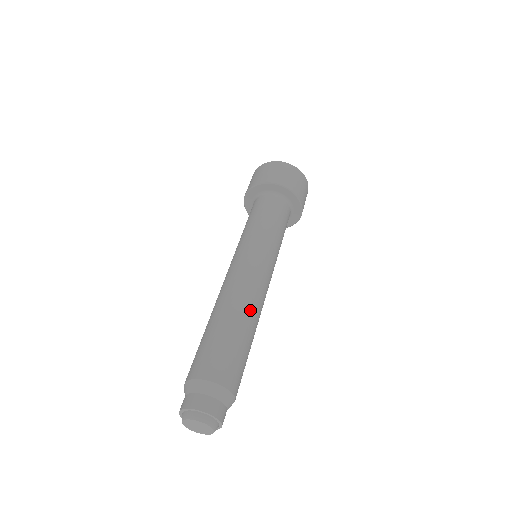
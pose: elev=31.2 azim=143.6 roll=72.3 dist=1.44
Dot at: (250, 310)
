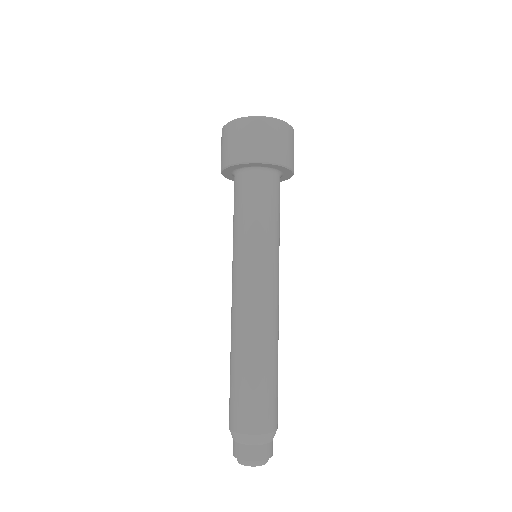
Dot at: occluded
